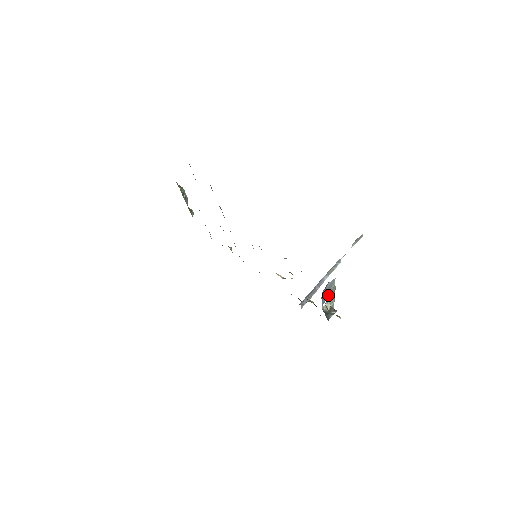
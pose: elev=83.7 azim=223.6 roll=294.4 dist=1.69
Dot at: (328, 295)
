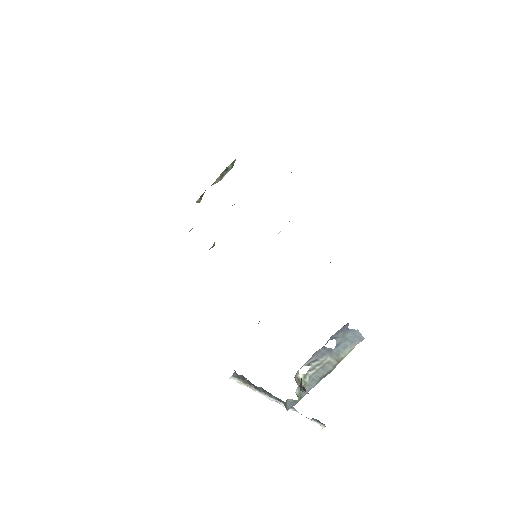
Dot at: (326, 358)
